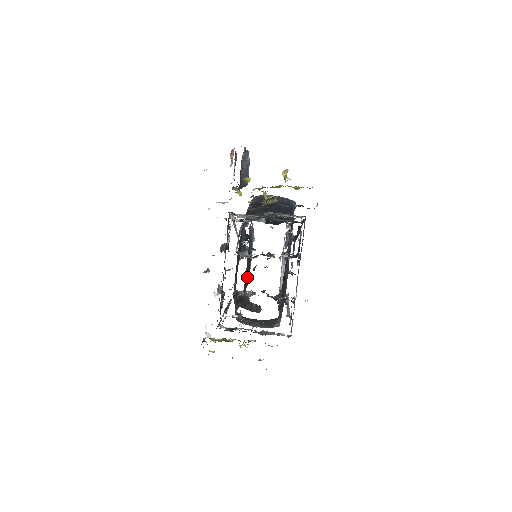
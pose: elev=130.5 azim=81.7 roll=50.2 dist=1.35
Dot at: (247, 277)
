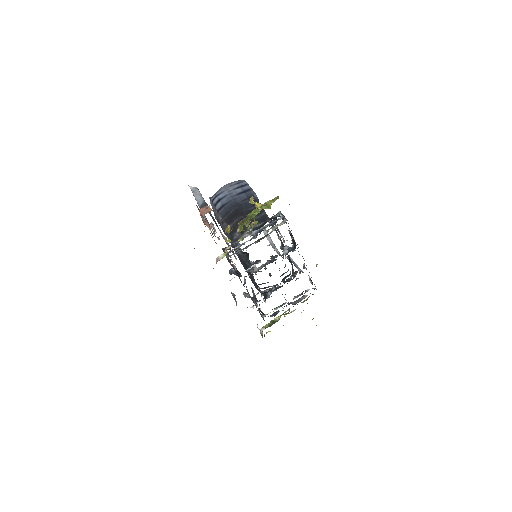
Dot at: occluded
